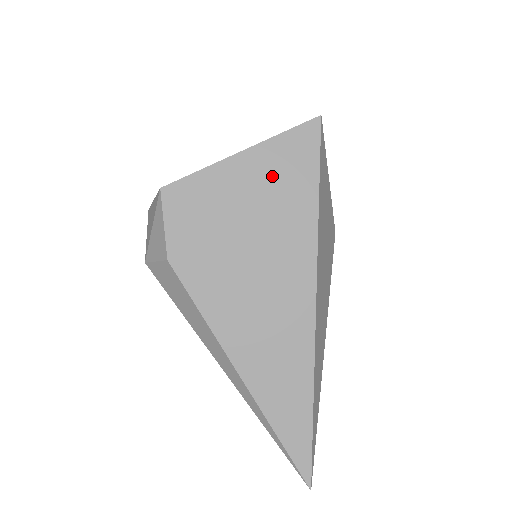
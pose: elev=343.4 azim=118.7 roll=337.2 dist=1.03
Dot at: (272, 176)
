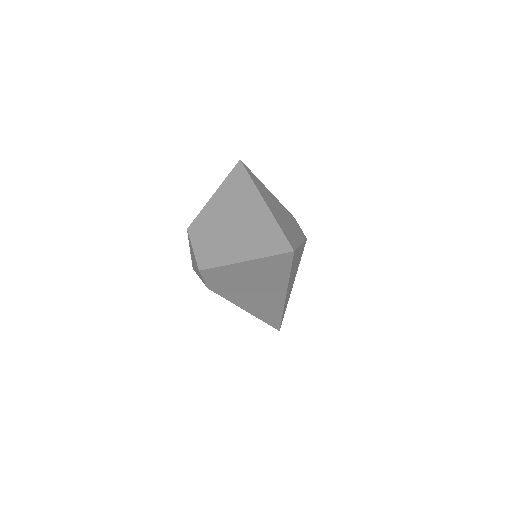
Dot at: (263, 269)
